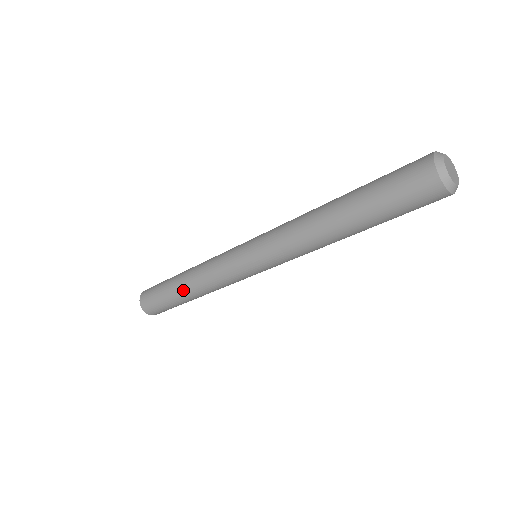
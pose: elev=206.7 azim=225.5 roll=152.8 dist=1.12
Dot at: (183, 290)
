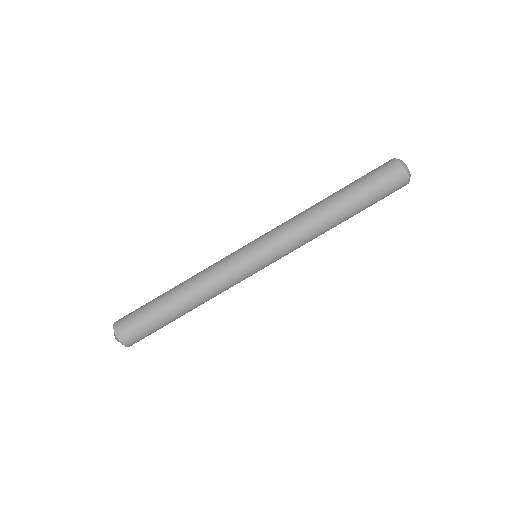
Dot at: (176, 296)
